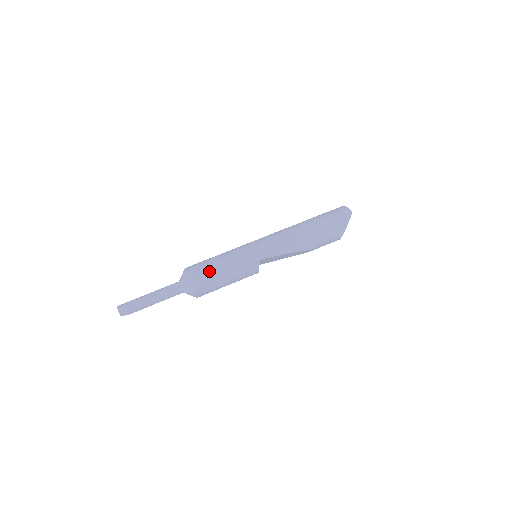
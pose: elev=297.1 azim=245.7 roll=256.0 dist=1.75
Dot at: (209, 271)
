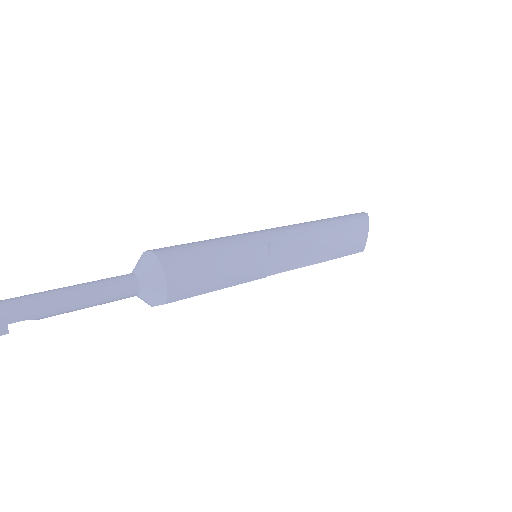
Dot at: (187, 246)
